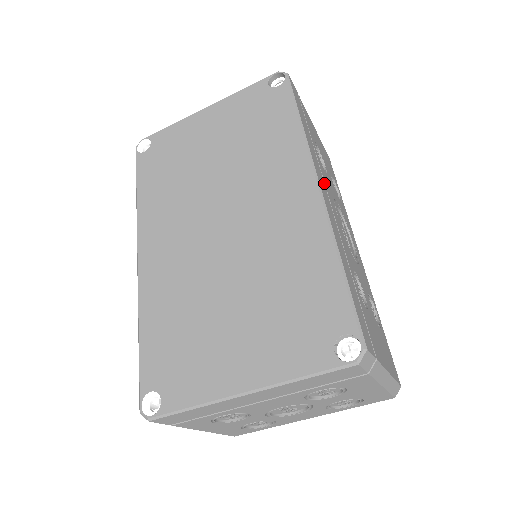
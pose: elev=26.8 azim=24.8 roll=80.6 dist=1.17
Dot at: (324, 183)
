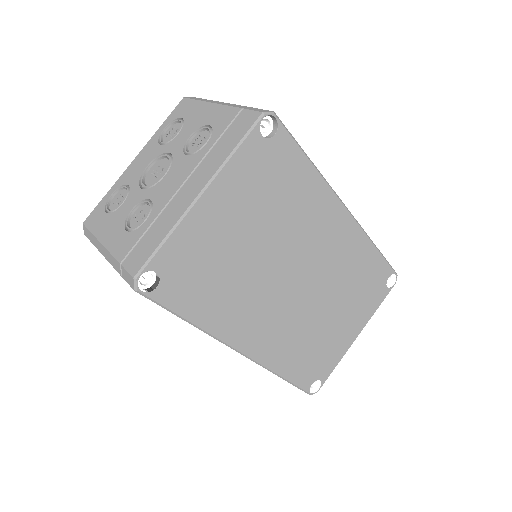
Dot at: occluded
